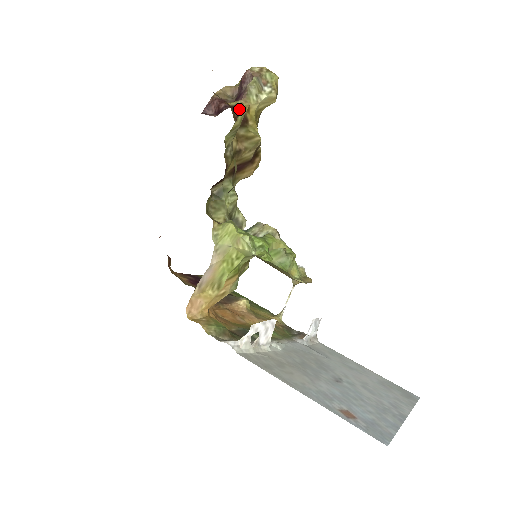
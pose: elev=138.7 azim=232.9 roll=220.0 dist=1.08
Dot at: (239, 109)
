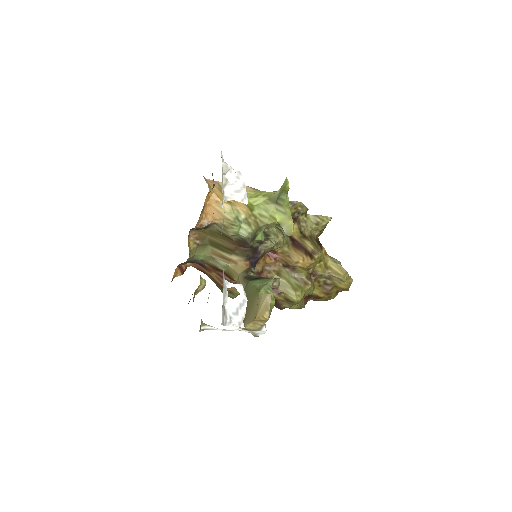
Dot at: occluded
